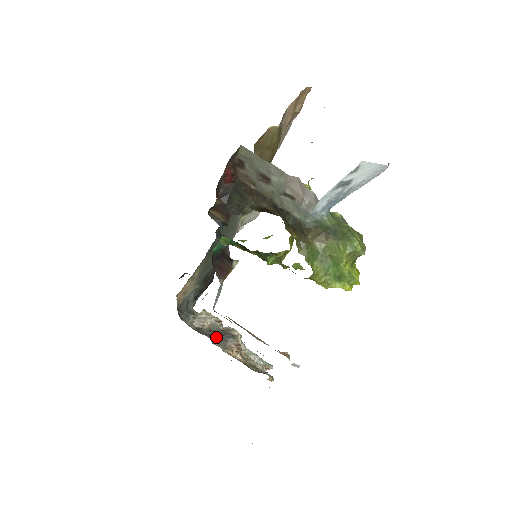
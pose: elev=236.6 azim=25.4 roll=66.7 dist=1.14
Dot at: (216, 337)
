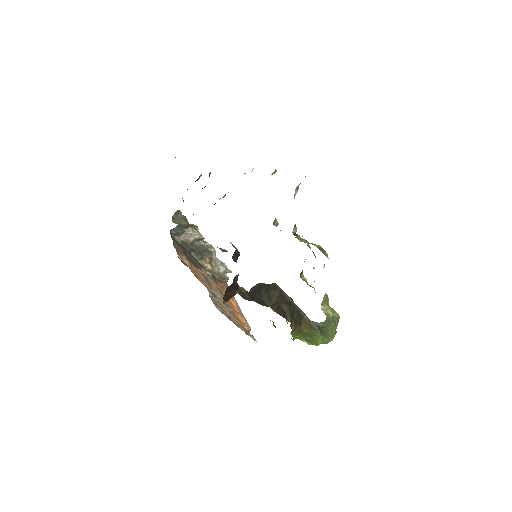
Dot at: (196, 250)
